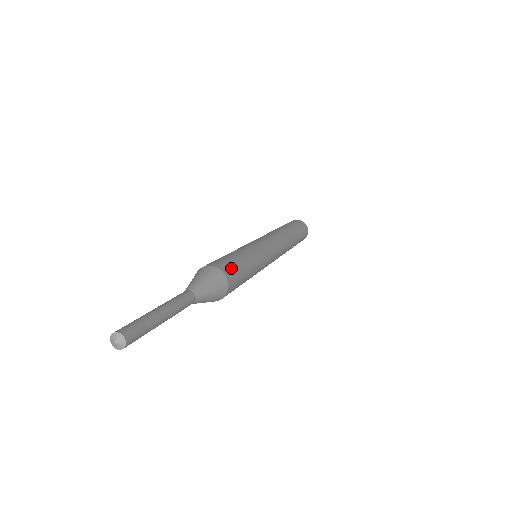
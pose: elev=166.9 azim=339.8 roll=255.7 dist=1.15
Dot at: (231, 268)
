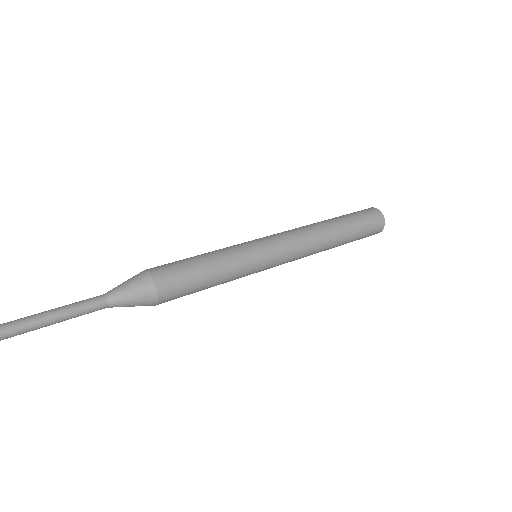
Dot at: (170, 271)
